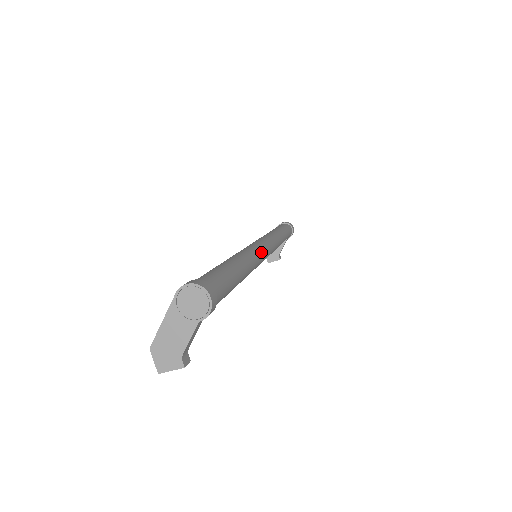
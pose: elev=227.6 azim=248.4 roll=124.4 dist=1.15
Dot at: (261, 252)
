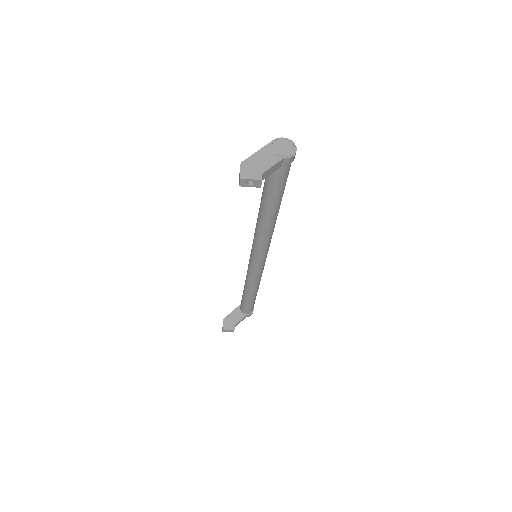
Dot at: occluded
